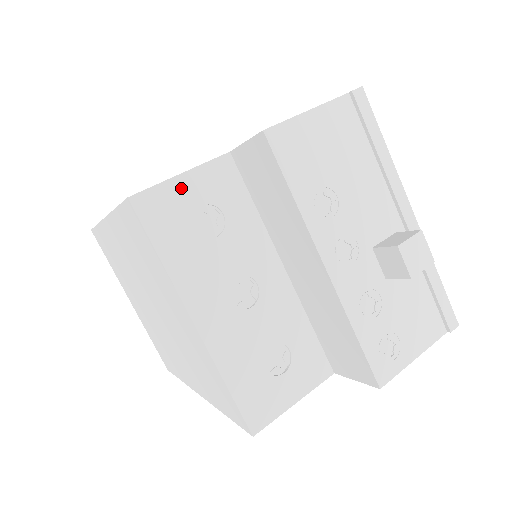
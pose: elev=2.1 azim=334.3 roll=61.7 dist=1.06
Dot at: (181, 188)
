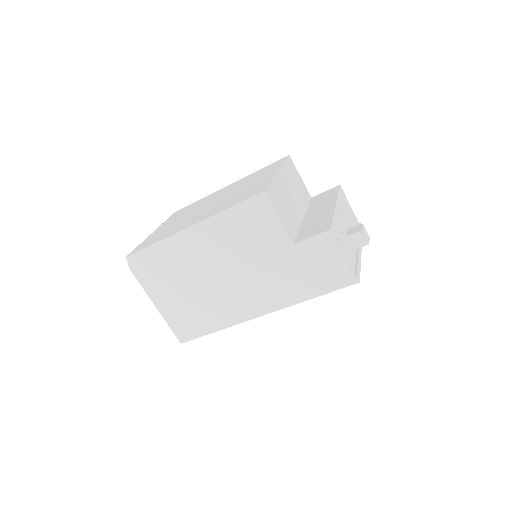
Dot at: (298, 175)
